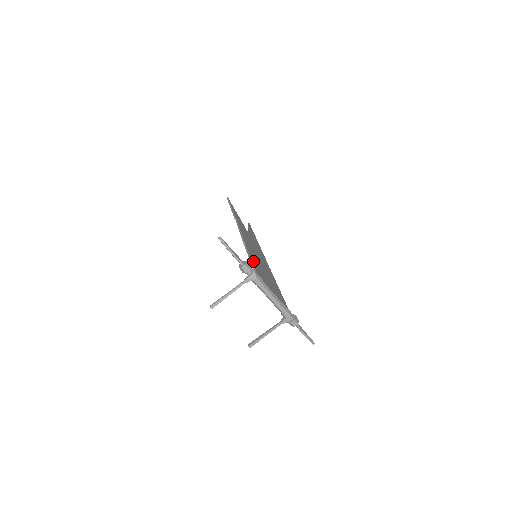
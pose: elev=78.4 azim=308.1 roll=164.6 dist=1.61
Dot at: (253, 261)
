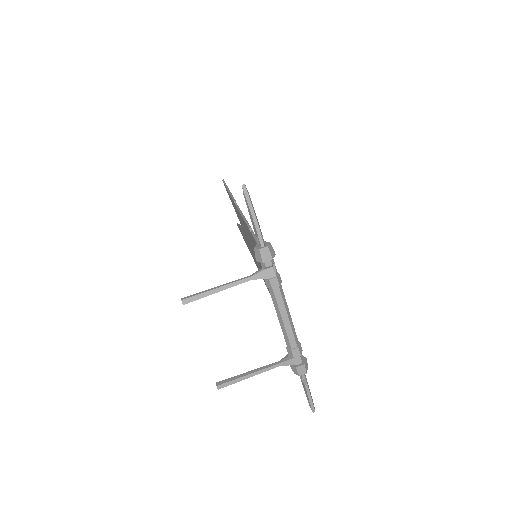
Dot at: occluded
